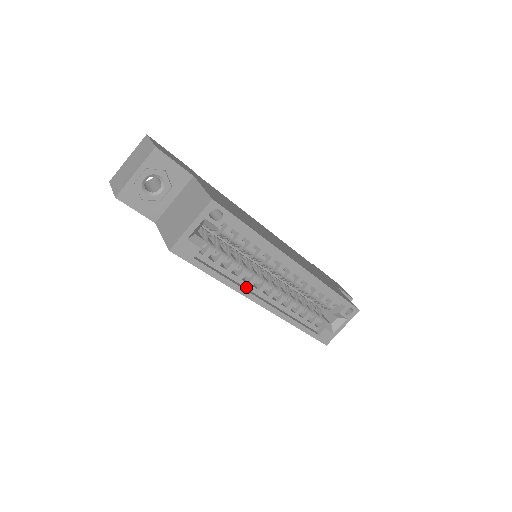
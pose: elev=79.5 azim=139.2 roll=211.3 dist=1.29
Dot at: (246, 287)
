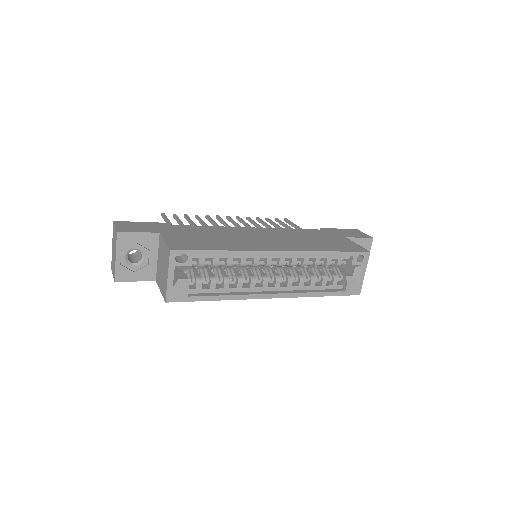
Dot at: (250, 291)
